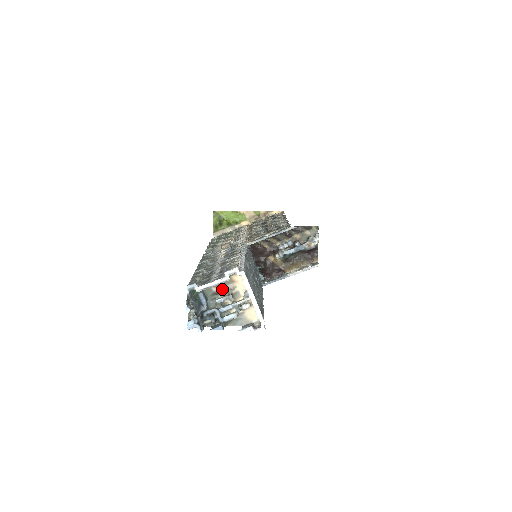
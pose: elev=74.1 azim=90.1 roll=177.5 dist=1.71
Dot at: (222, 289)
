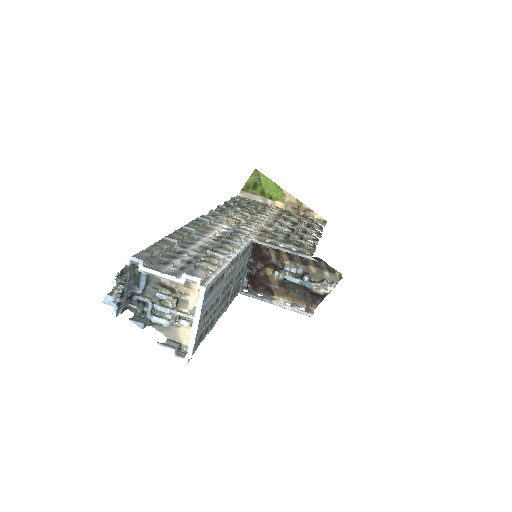
Dot at: (172, 285)
